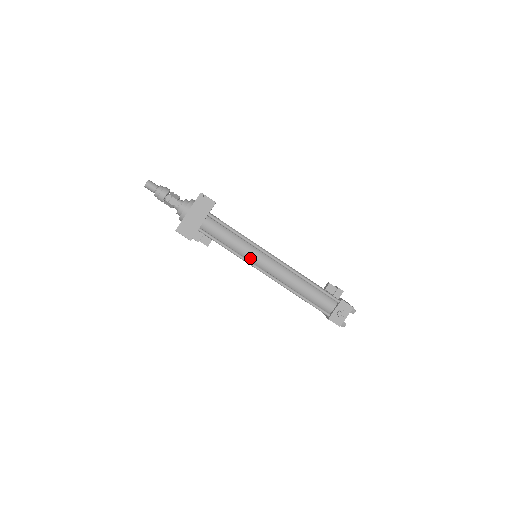
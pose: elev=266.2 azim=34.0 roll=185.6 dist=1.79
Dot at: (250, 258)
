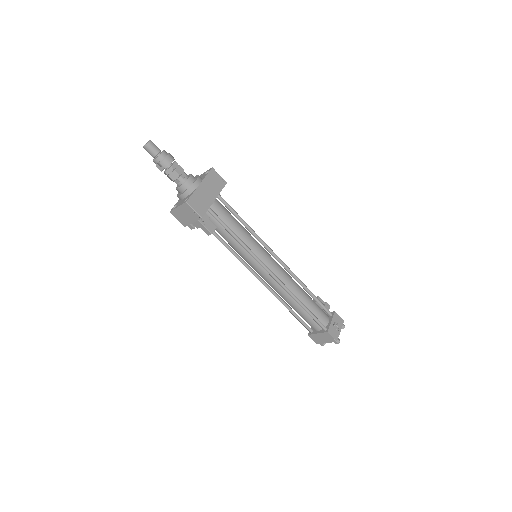
Dot at: (256, 254)
